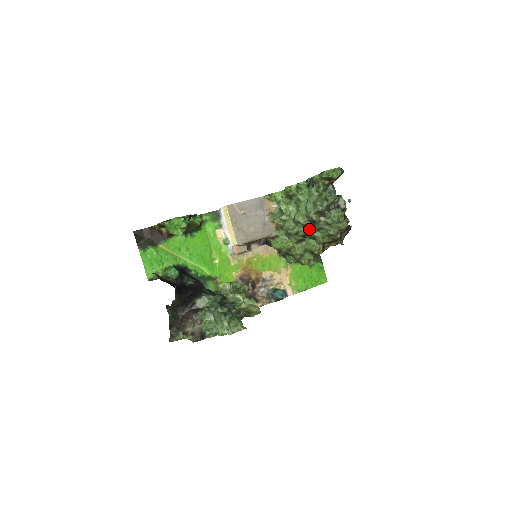
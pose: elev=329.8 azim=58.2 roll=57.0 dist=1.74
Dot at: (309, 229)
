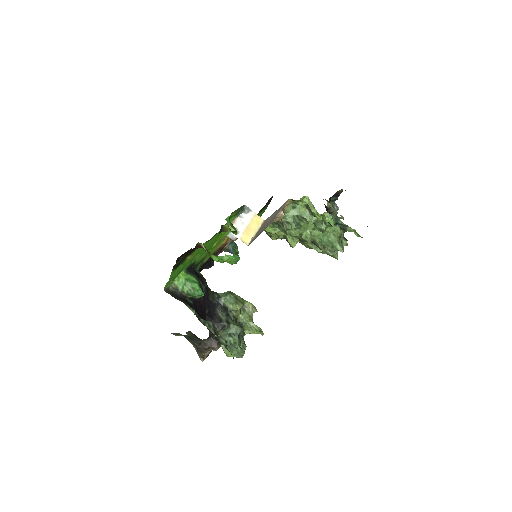
Dot at: occluded
